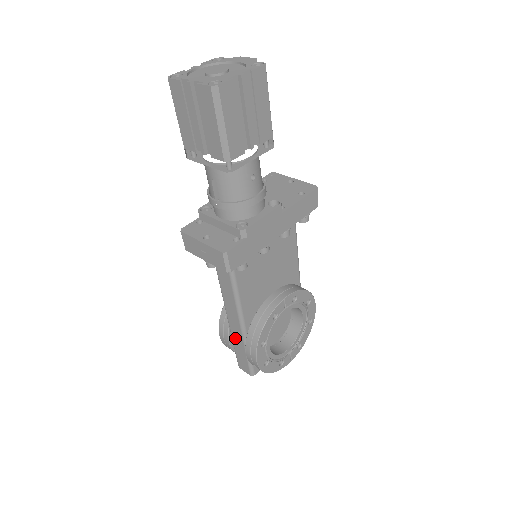
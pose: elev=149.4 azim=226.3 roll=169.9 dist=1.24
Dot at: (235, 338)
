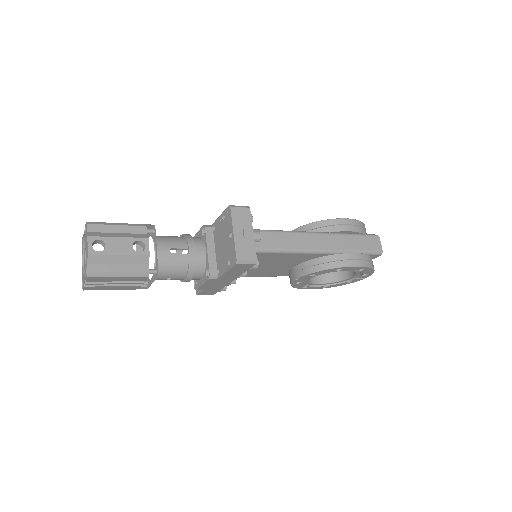
Dot at: occluded
